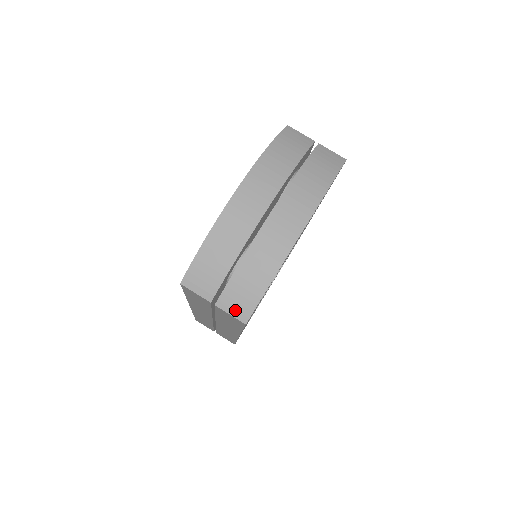
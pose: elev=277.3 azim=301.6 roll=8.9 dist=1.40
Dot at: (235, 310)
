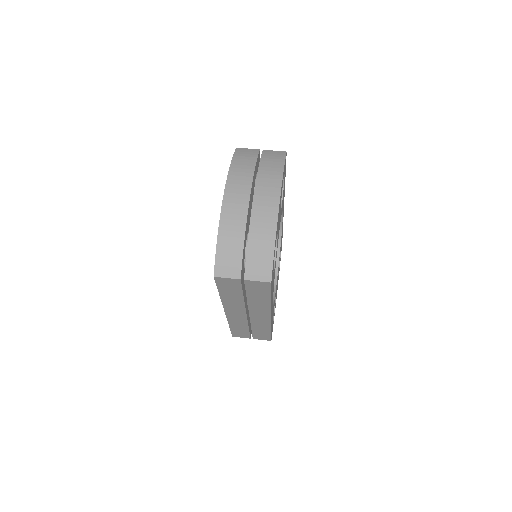
Dot at: (259, 276)
